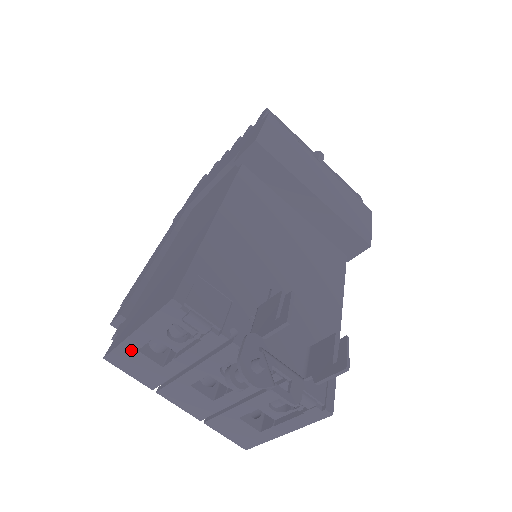
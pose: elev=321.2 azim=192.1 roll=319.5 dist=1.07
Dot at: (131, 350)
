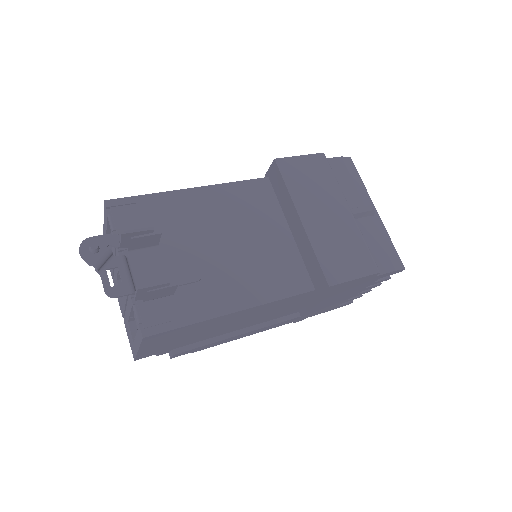
Dot at: occluded
